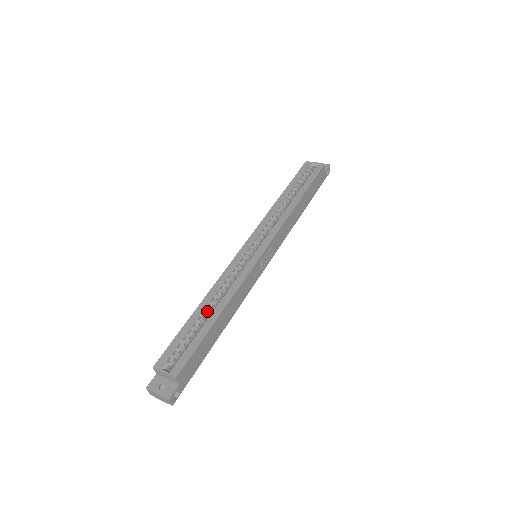
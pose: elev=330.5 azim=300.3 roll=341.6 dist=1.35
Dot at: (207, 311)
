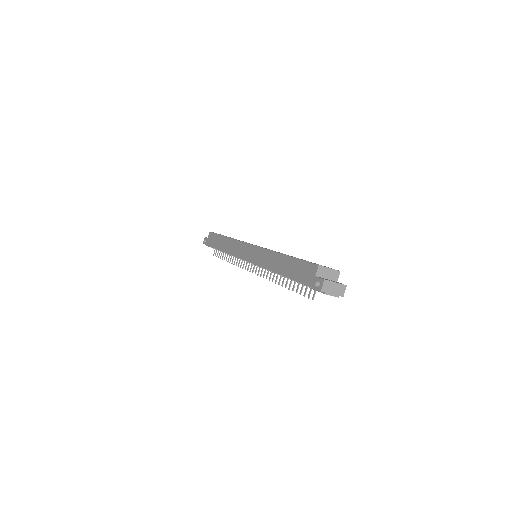
Dot at: occluded
